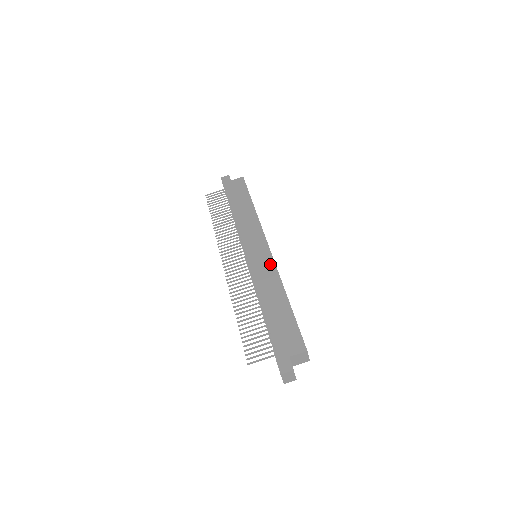
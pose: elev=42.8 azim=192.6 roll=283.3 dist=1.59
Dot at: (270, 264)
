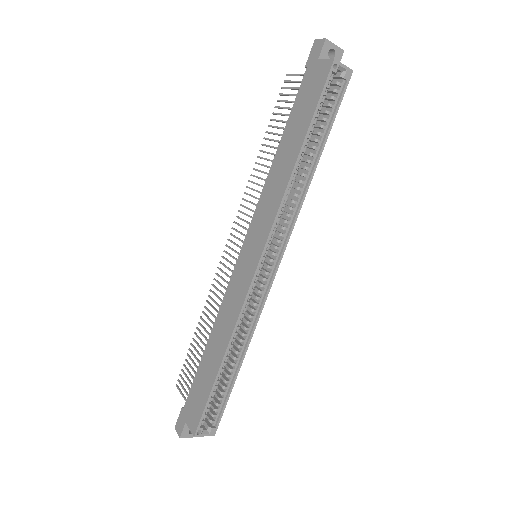
Dot at: (242, 293)
